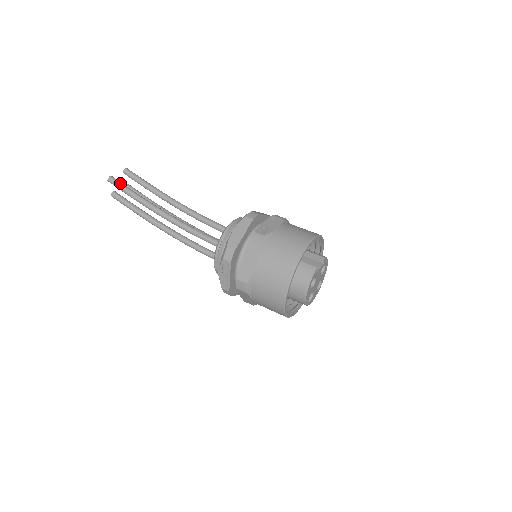
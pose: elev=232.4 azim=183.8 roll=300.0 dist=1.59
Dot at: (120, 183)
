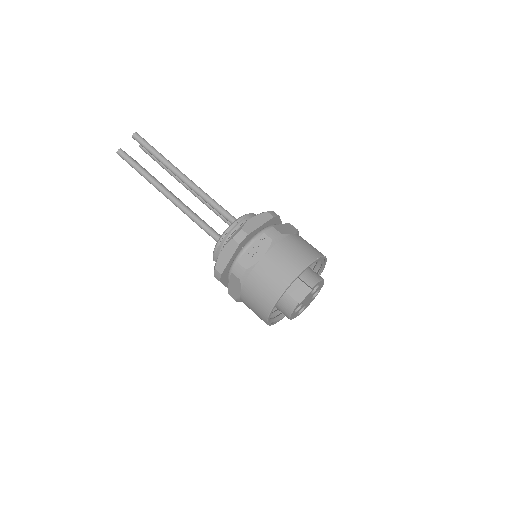
Dot at: (128, 159)
